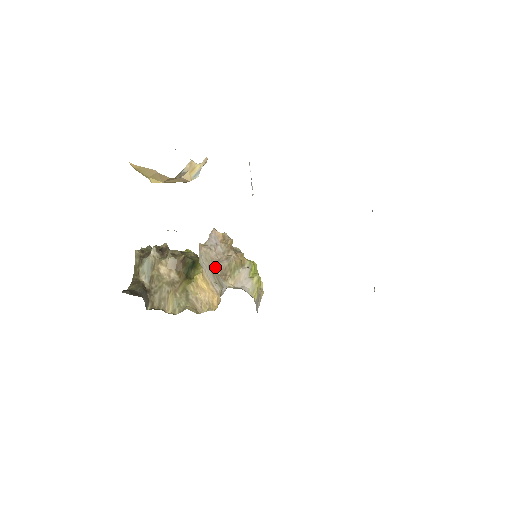
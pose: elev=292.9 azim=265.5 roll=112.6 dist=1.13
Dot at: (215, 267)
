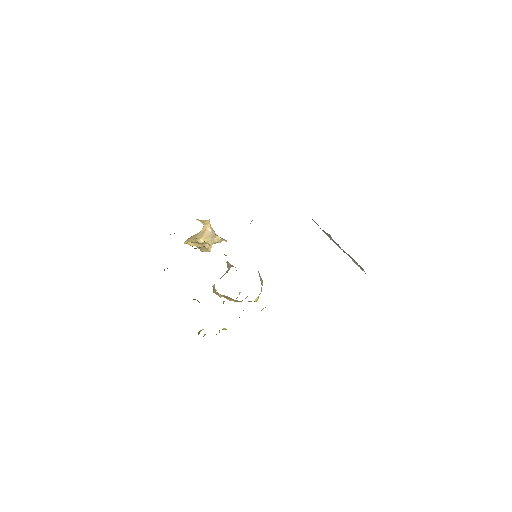
Dot at: occluded
